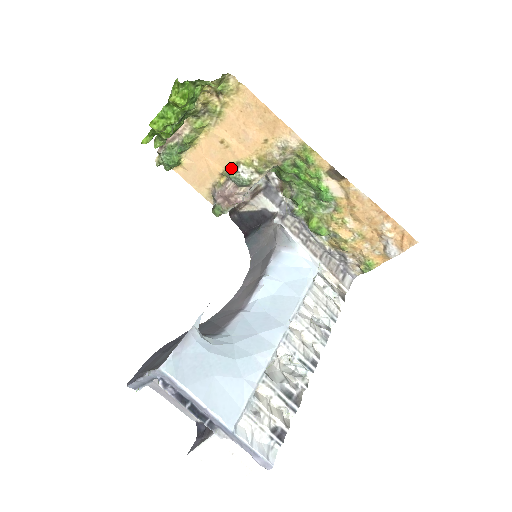
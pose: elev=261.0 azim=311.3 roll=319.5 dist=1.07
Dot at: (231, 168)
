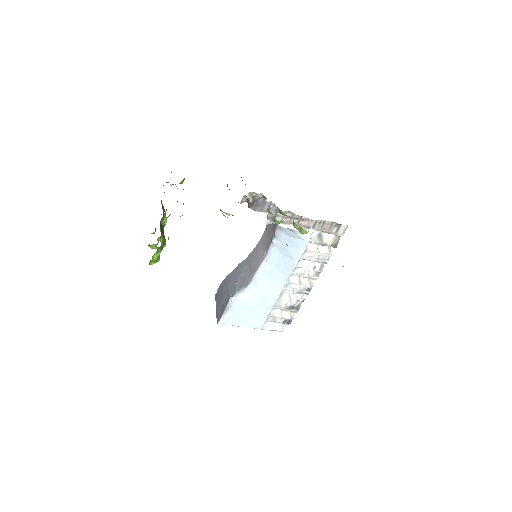
Dot at: occluded
